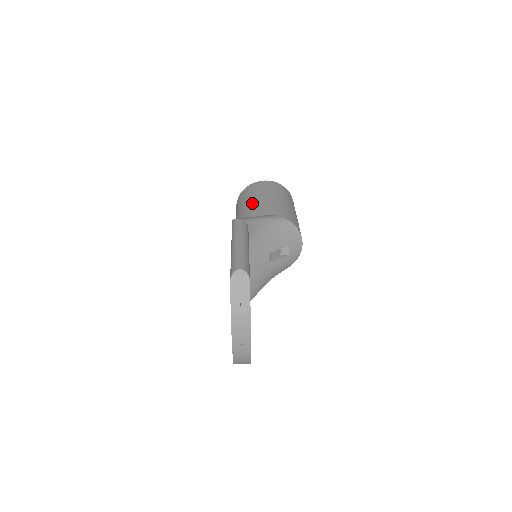
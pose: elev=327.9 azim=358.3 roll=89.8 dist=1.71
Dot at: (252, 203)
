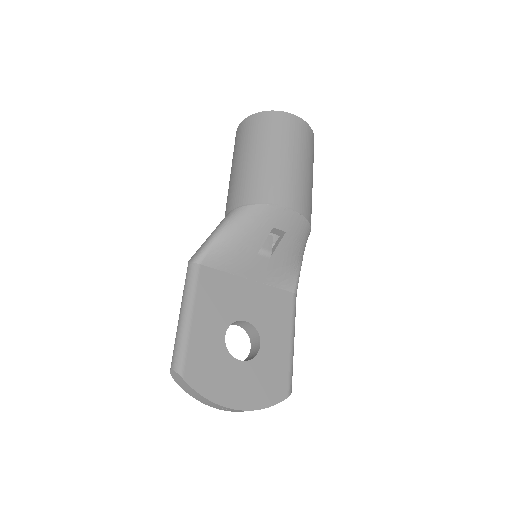
Dot at: occluded
